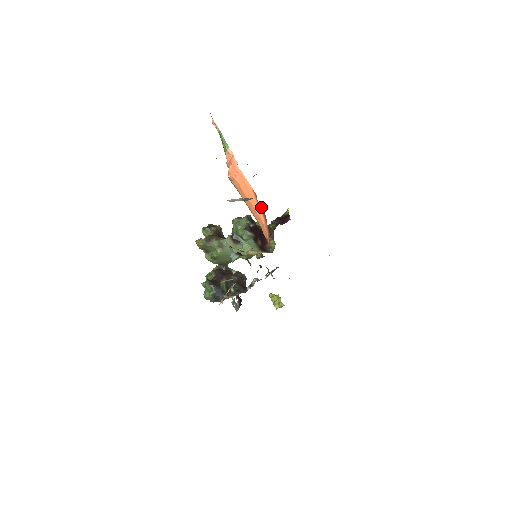
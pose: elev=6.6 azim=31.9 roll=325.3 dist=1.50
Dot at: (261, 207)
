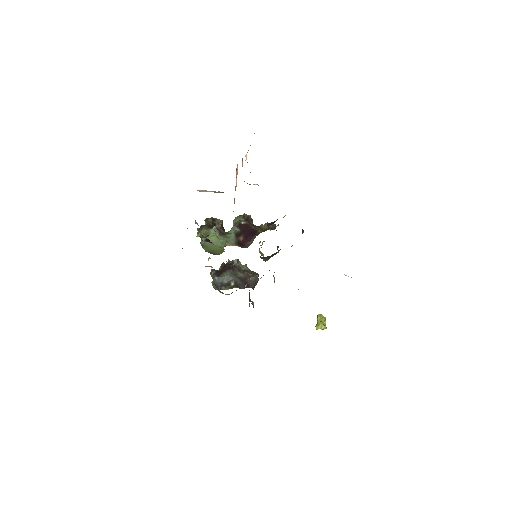
Dot at: (234, 202)
